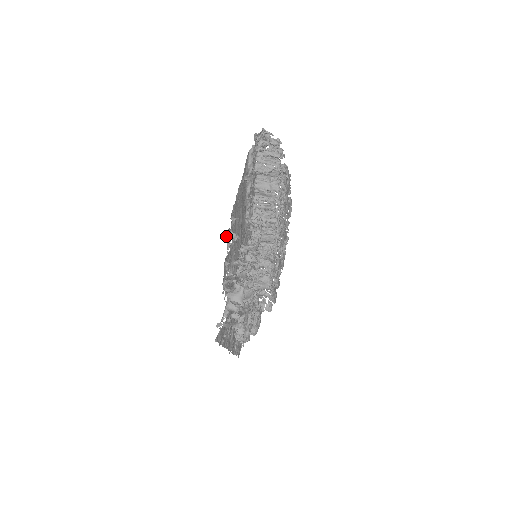
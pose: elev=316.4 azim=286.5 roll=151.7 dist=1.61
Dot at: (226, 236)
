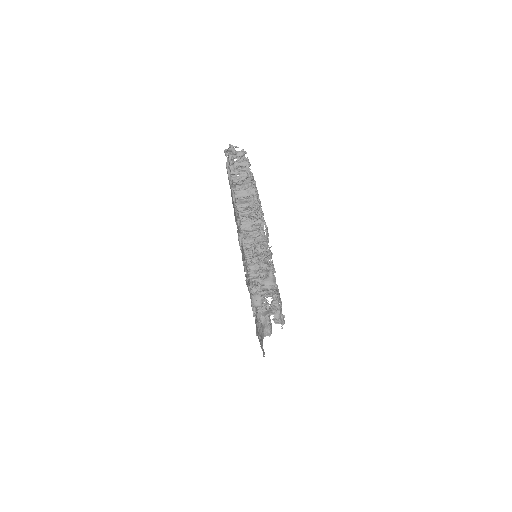
Dot at: (238, 237)
